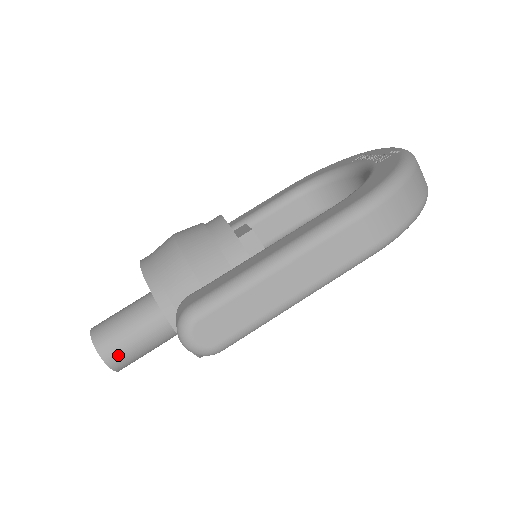
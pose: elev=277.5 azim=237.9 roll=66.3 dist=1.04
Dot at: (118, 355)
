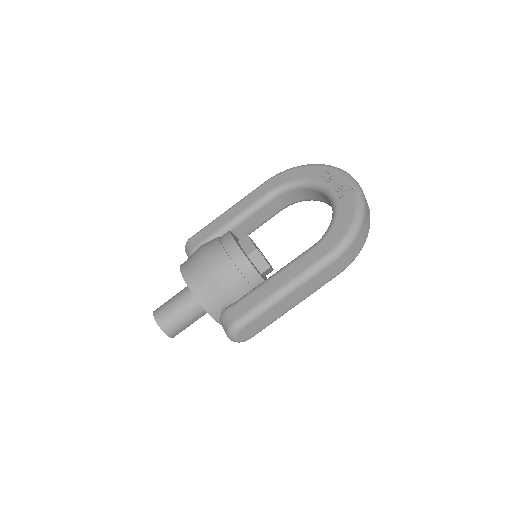
Dot at: (177, 332)
